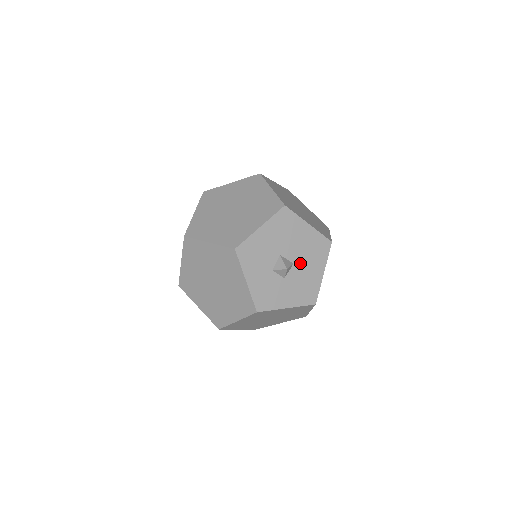
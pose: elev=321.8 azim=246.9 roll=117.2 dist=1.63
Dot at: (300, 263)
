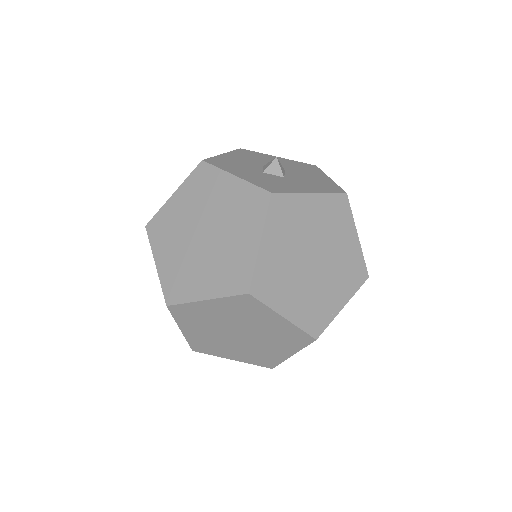
Dot at: (293, 172)
